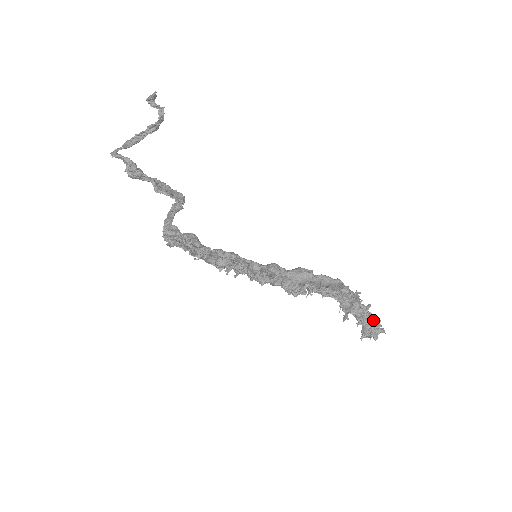
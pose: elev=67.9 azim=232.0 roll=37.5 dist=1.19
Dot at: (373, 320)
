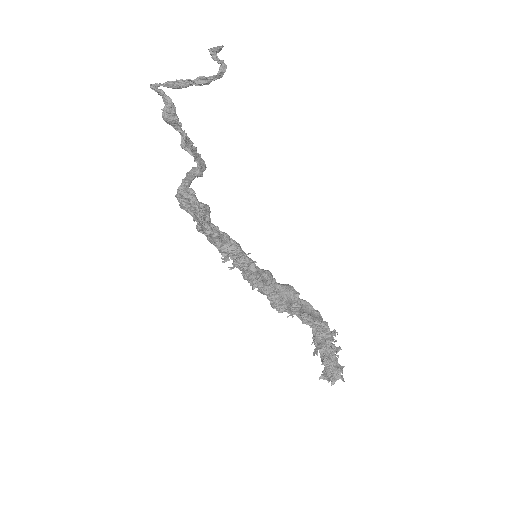
Dot at: (336, 364)
